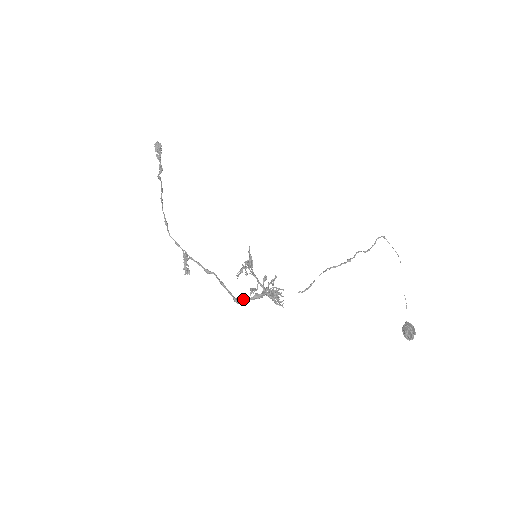
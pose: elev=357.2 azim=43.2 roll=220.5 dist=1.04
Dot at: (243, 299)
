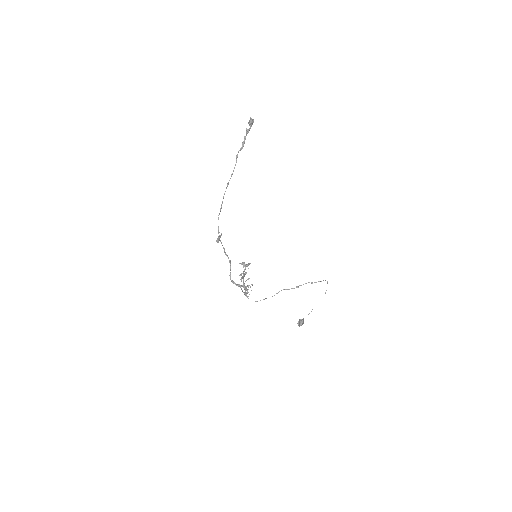
Dot at: (233, 281)
